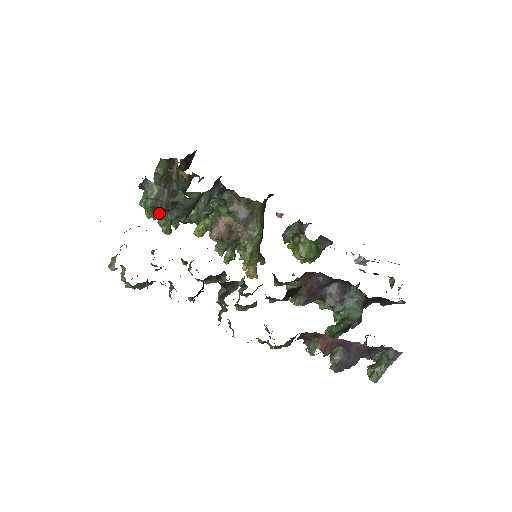
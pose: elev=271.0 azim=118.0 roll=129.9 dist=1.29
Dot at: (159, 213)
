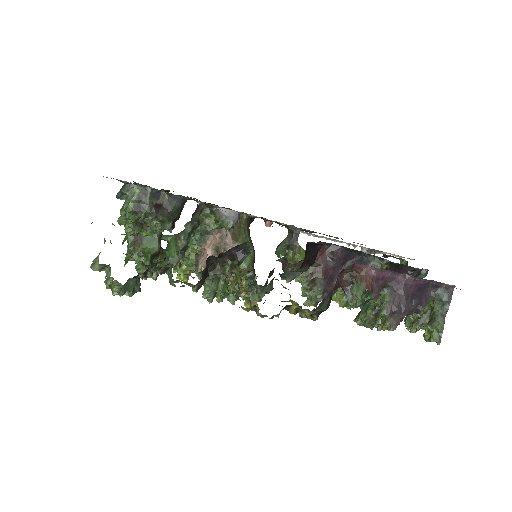
Dot at: (141, 225)
